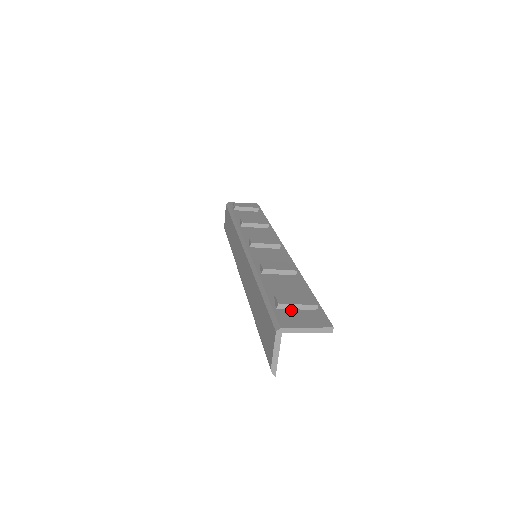
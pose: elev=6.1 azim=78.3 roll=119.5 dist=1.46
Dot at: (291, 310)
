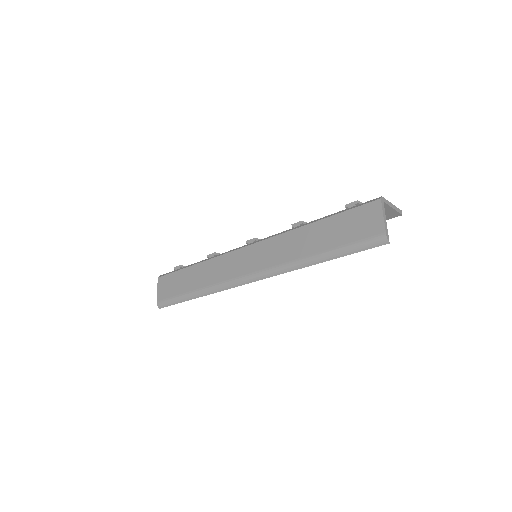
Dot at: occluded
